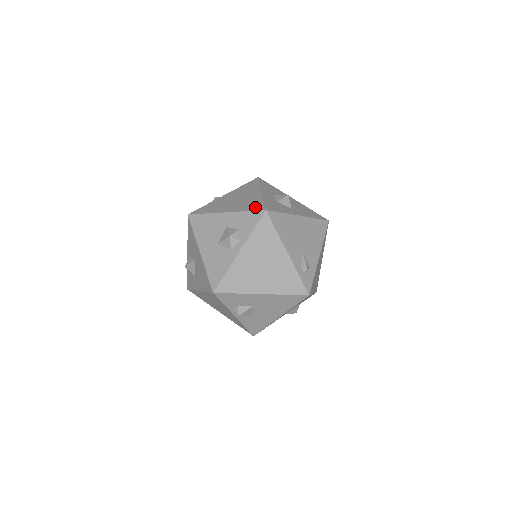
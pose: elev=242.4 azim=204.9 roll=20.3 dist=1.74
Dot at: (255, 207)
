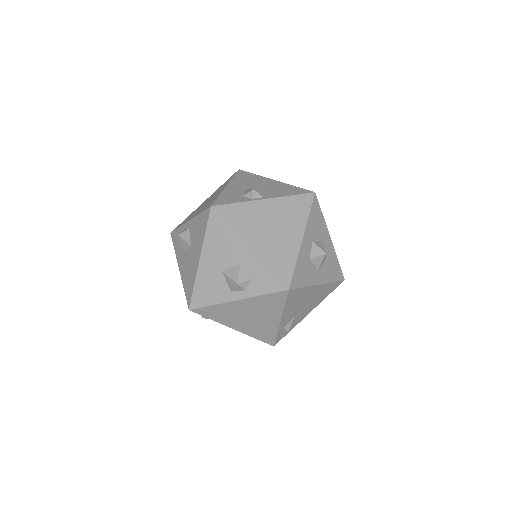
Dot at: (282, 271)
